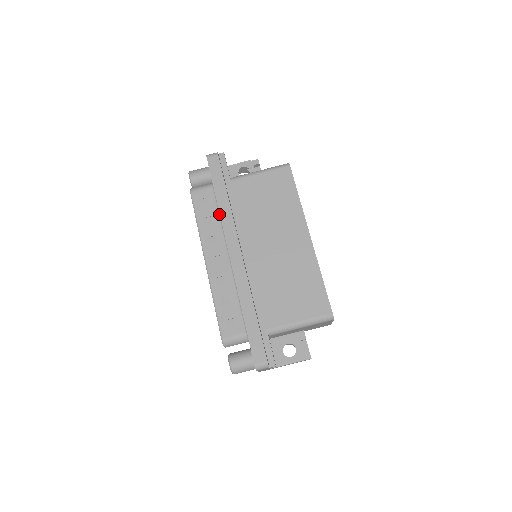
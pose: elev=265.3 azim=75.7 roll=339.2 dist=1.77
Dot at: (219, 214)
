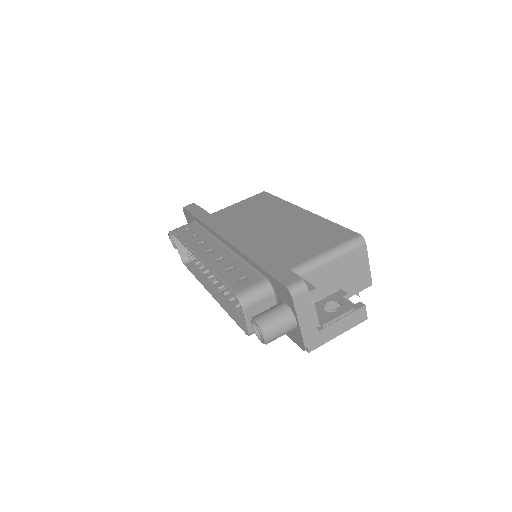
Dot at: (204, 230)
